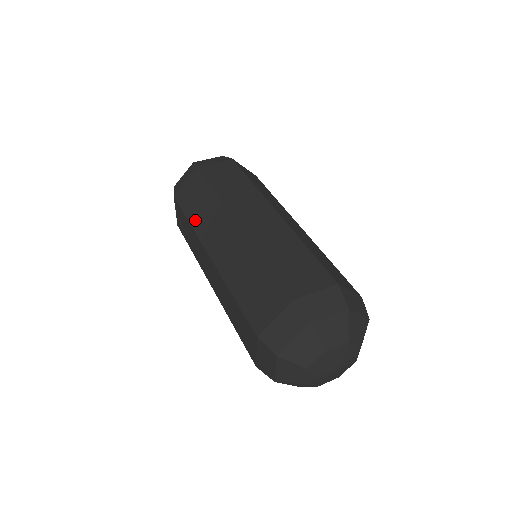
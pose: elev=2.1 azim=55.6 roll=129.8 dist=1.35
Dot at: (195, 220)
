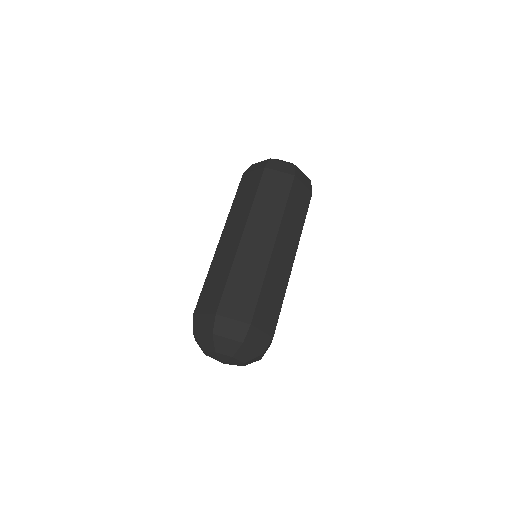
Dot at: occluded
